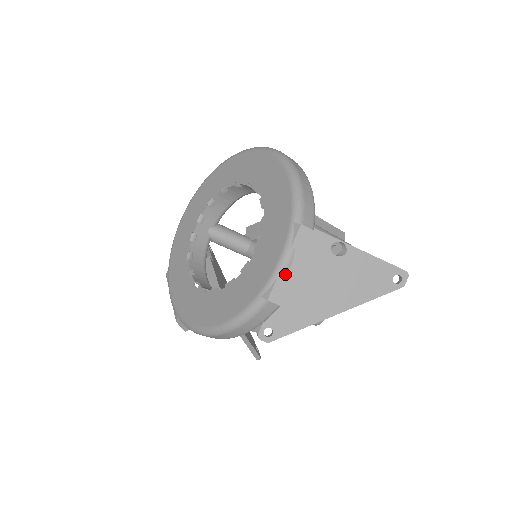
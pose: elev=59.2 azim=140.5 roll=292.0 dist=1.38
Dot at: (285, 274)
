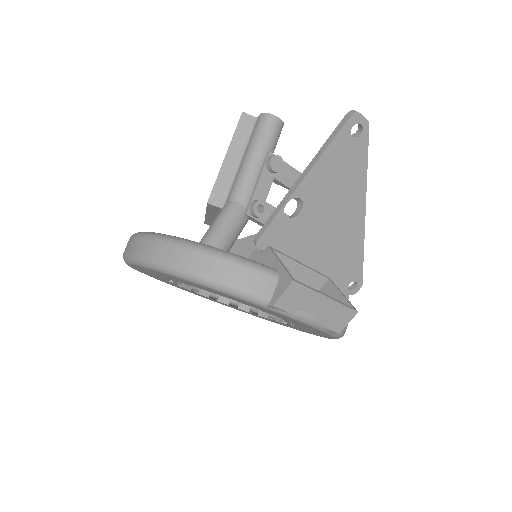
Dot at: (320, 319)
